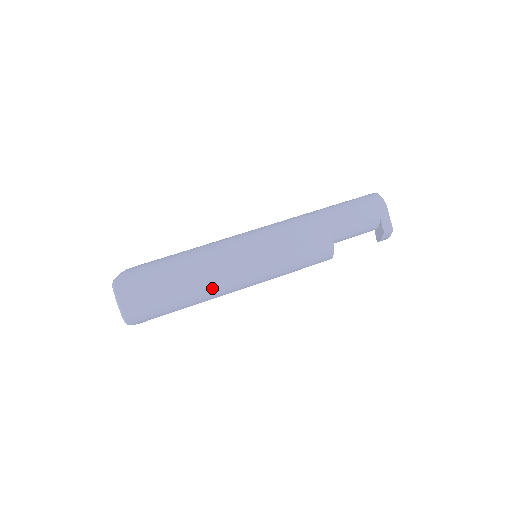
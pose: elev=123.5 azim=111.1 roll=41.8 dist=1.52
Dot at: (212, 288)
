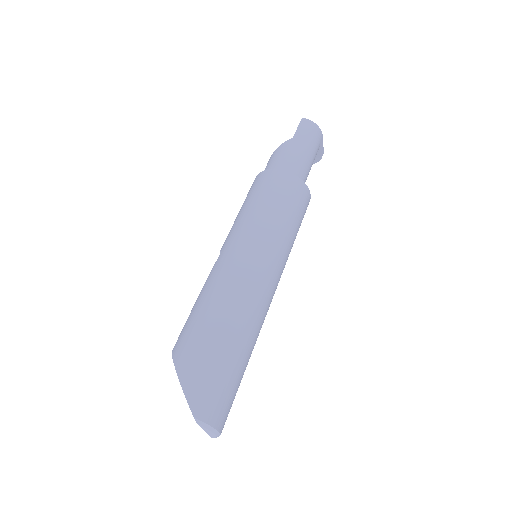
Dot at: occluded
